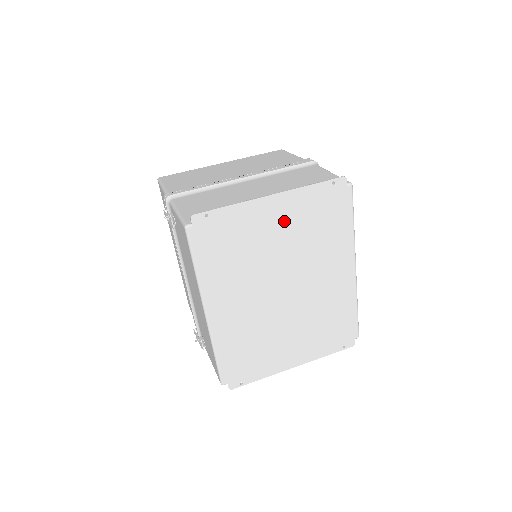
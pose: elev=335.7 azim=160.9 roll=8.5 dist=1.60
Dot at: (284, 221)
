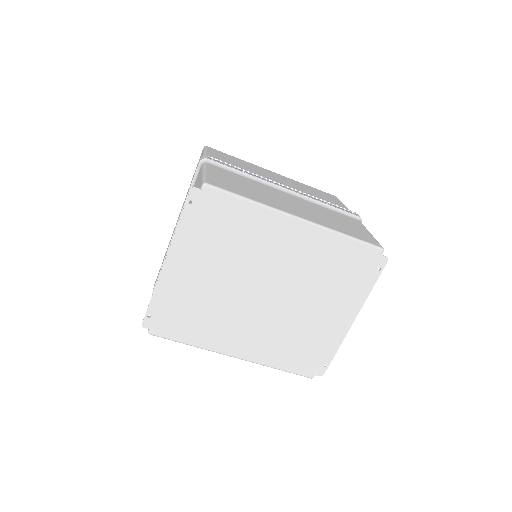
Dot at: (197, 262)
